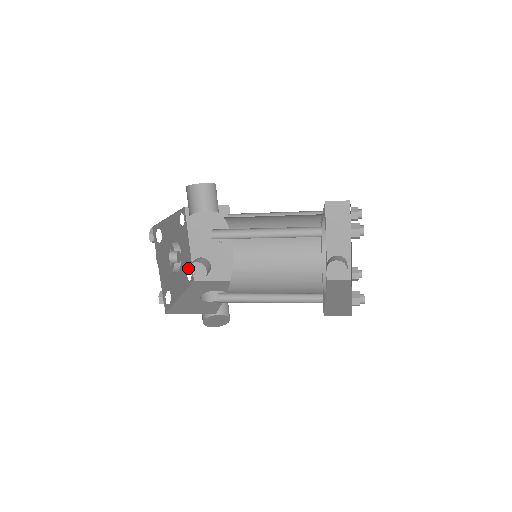
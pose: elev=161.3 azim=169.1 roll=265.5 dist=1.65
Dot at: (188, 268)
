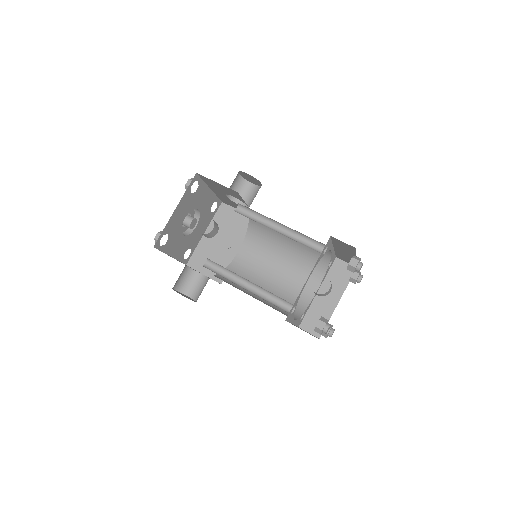
Dot at: (190, 248)
